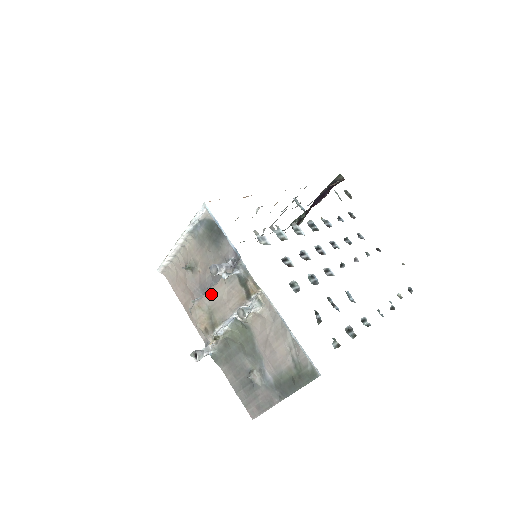
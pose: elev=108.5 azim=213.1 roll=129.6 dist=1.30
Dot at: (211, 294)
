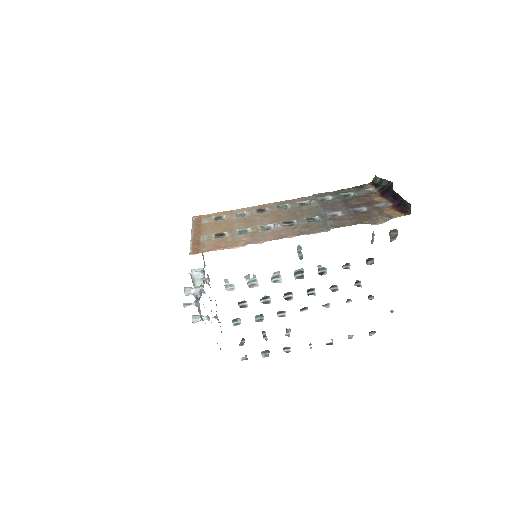
Dot at: (193, 285)
